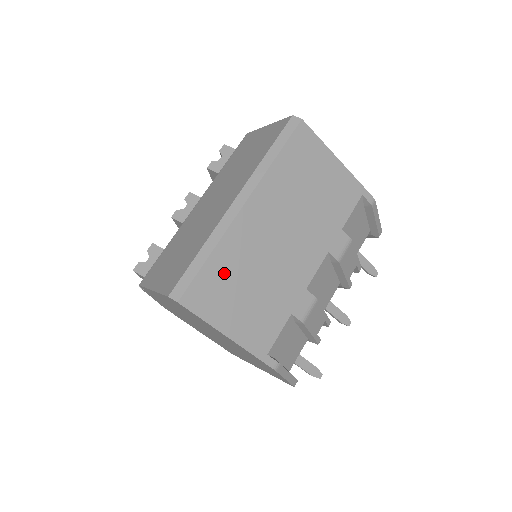
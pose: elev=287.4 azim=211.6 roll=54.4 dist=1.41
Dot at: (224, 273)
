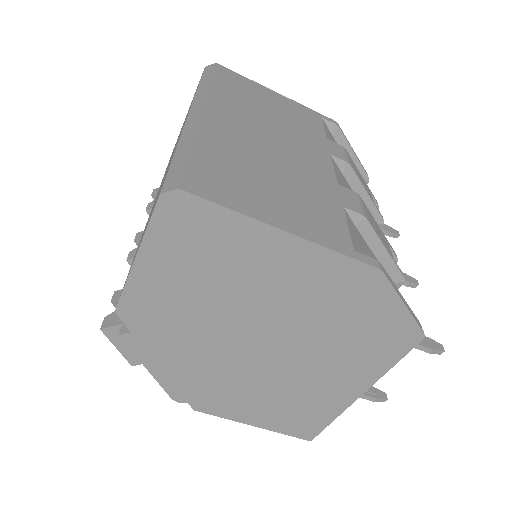
Dot at: (224, 163)
